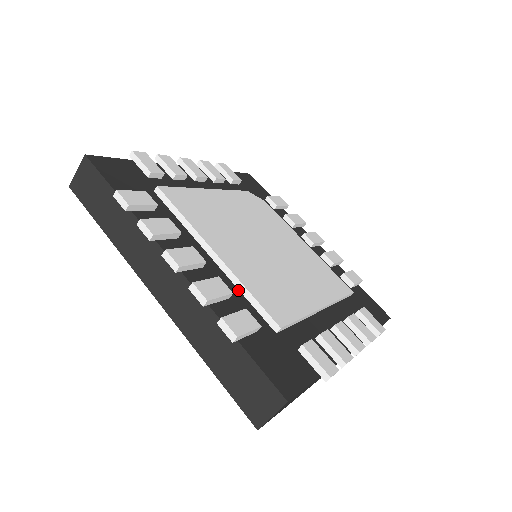
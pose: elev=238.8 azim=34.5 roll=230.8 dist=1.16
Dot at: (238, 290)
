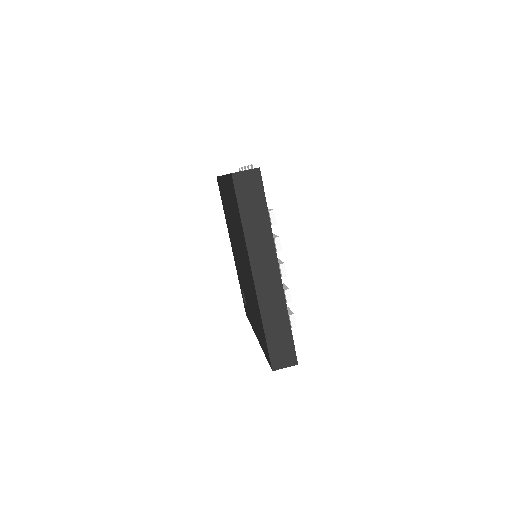
Dot at: occluded
